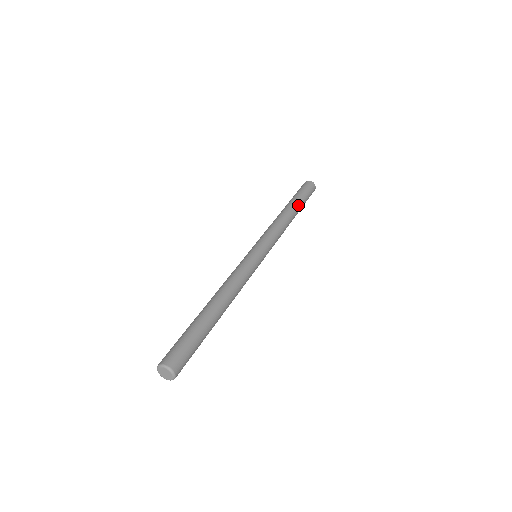
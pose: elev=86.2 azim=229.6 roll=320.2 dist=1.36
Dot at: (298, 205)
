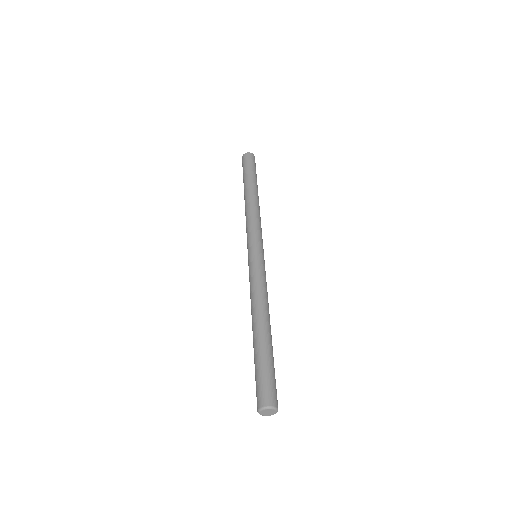
Dot at: (254, 184)
